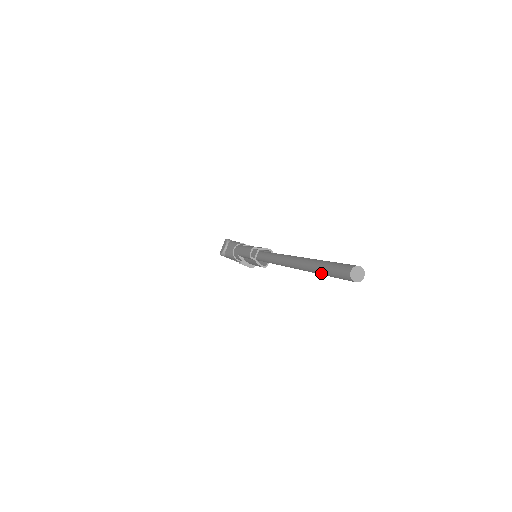
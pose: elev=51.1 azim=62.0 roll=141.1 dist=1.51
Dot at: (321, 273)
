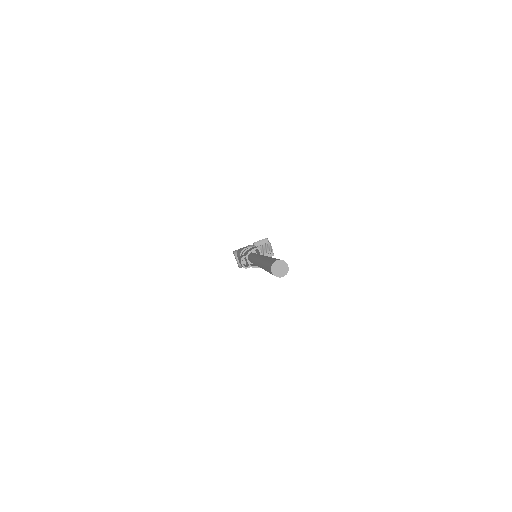
Dot at: occluded
